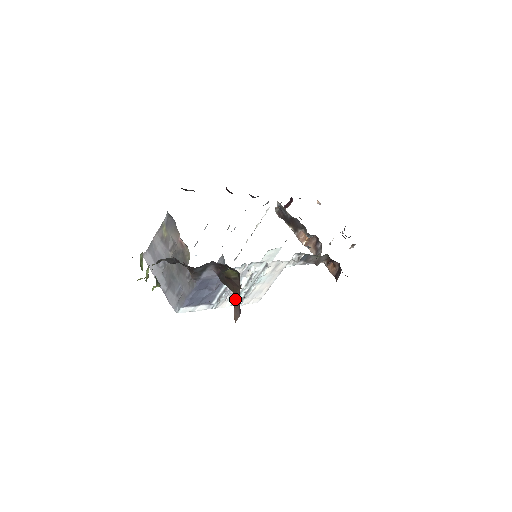
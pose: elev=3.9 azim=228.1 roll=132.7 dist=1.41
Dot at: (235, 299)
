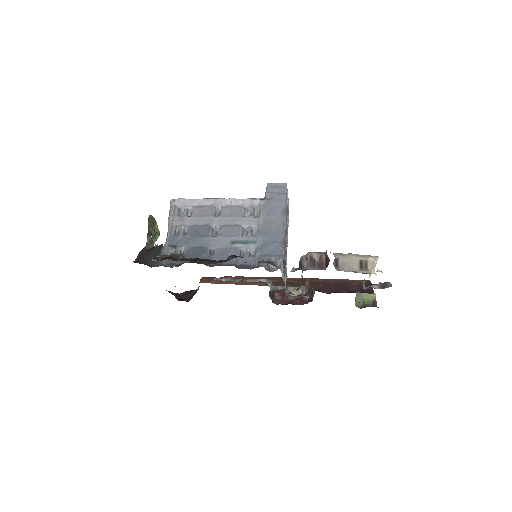
Dot at: occluded
